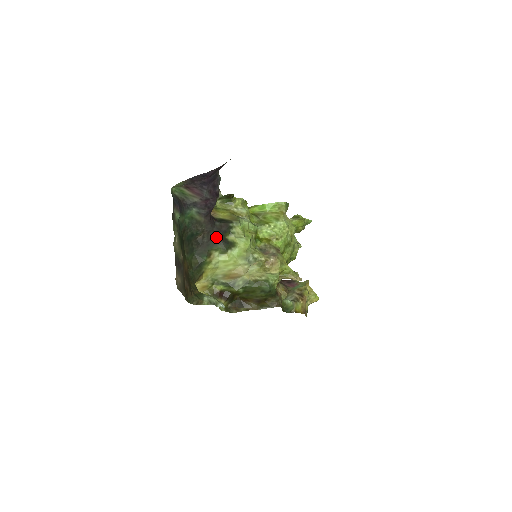
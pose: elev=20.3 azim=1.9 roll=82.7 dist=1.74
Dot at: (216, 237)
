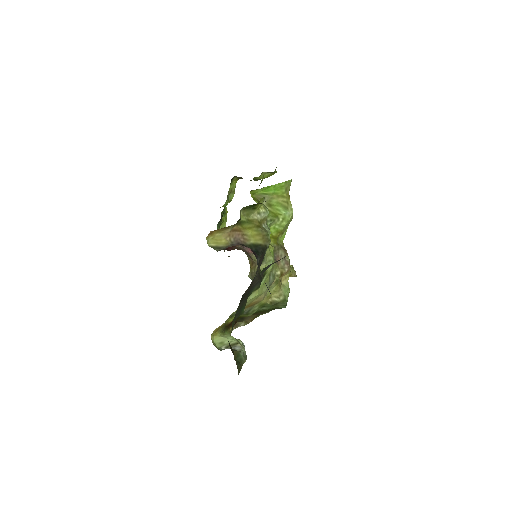
Dot at: (256, 279)
